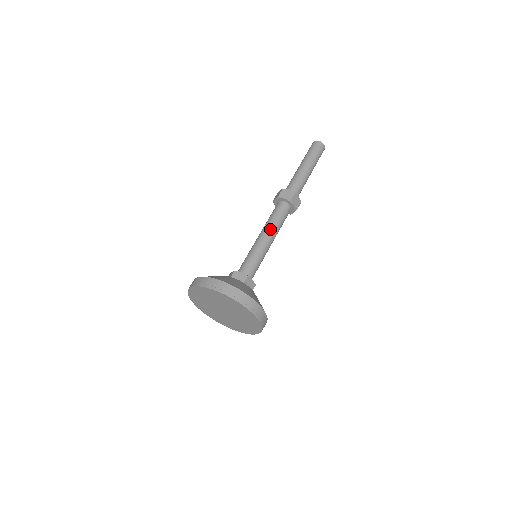
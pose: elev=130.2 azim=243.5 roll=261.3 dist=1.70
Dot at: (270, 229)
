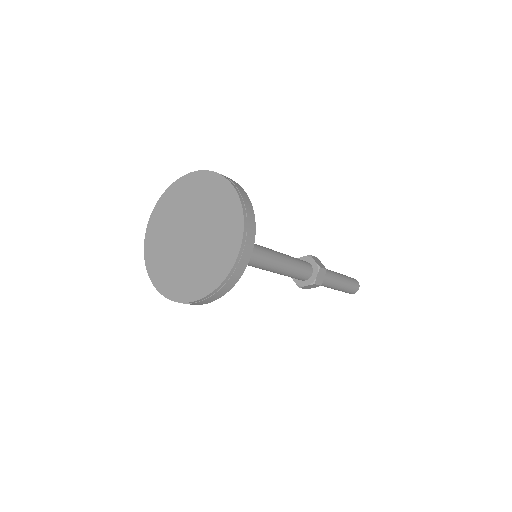
Dot at: (287, 257)
